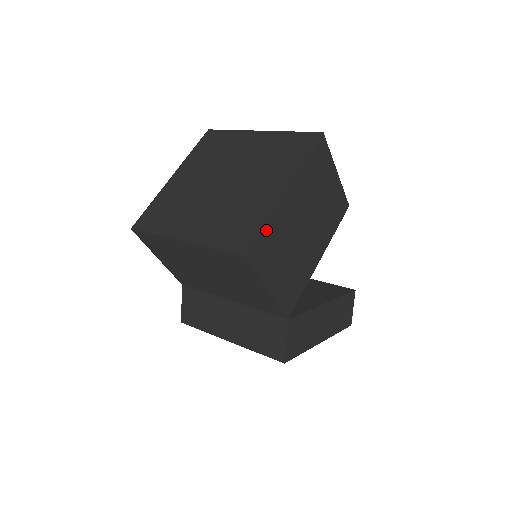
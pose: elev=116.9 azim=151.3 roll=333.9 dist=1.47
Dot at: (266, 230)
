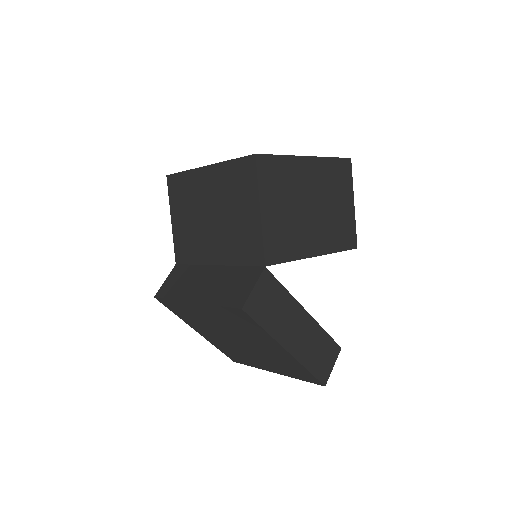
Dot at: (280, 160)
